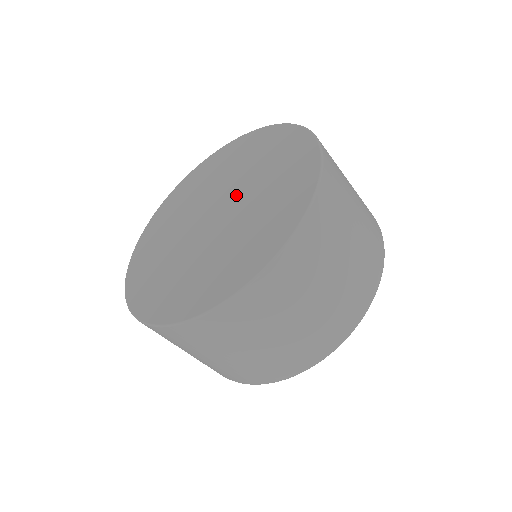
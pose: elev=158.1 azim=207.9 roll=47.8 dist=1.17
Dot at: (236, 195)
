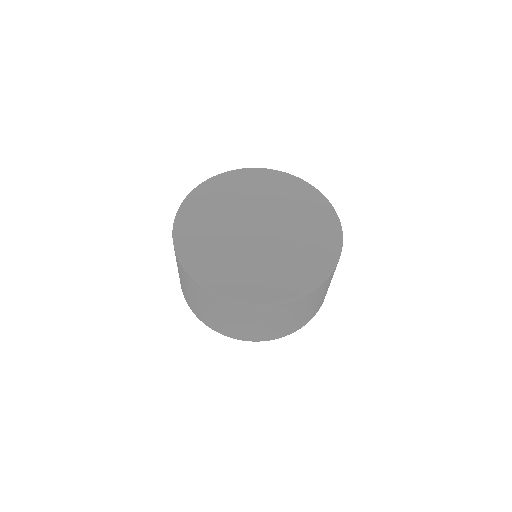
Dot at: (276, 221)
